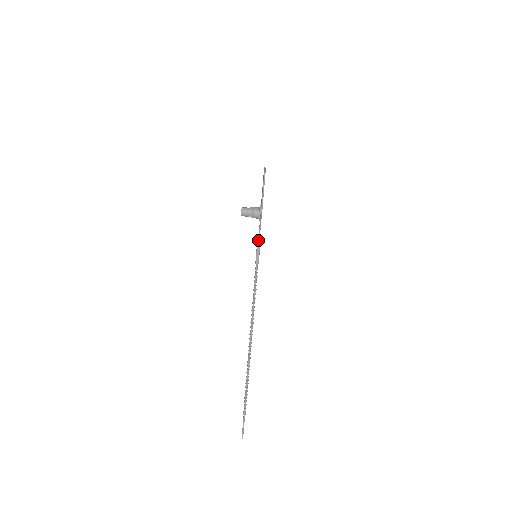
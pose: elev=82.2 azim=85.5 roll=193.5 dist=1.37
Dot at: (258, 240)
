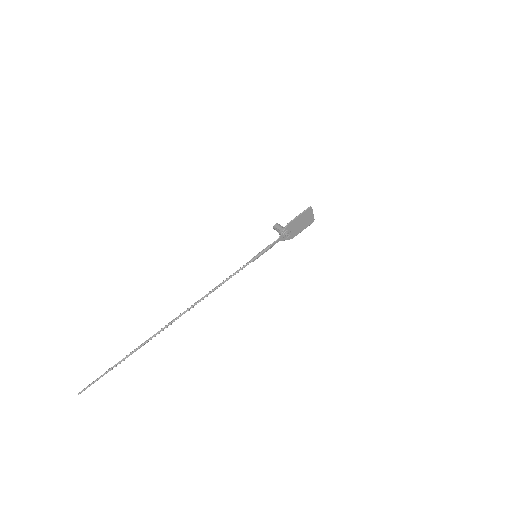
Dot at: (268, 246)
